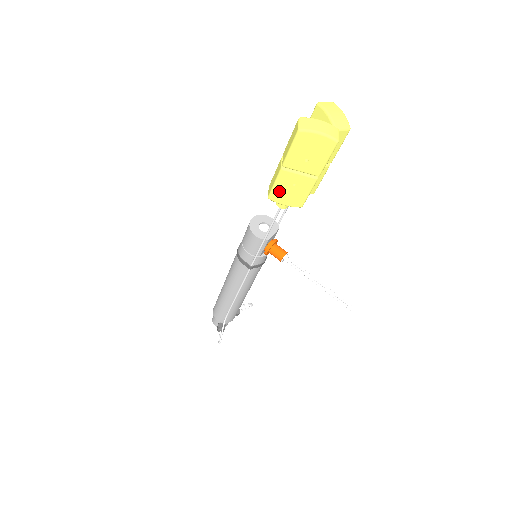
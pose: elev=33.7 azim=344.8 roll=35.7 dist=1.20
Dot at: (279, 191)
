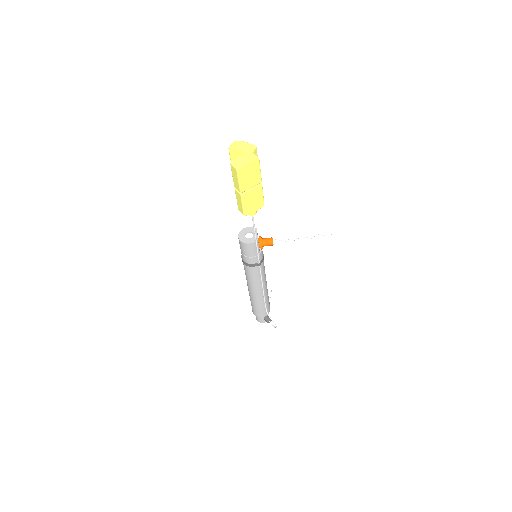
Dot at: (247, 207)
